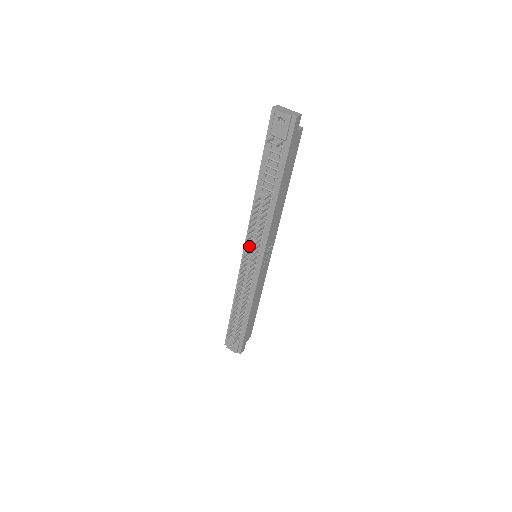
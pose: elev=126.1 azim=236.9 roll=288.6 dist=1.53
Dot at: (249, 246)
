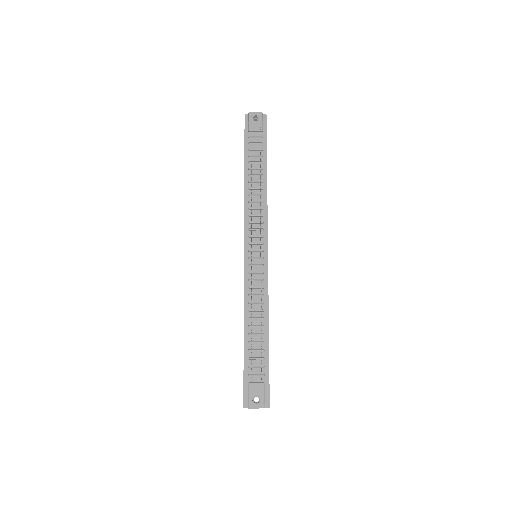
Dot at: (250, 238)
